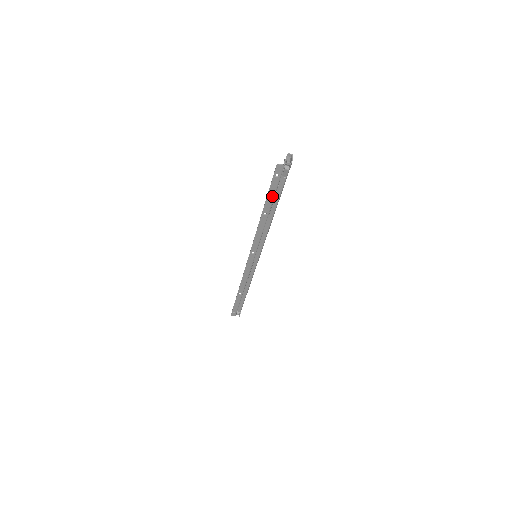
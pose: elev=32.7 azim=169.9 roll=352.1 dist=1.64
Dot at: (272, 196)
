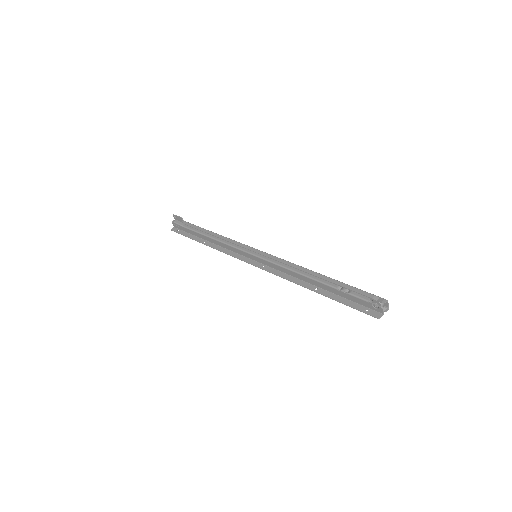
Dot at: (342, 299)
